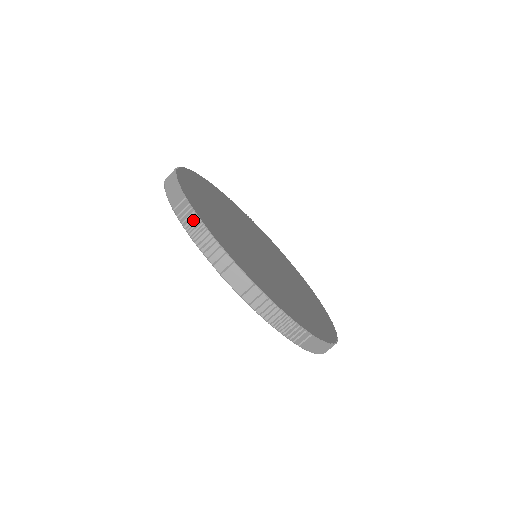
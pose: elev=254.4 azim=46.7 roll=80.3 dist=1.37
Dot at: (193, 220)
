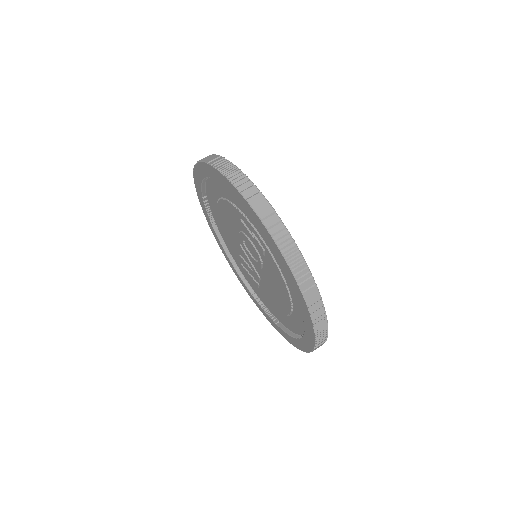
Dot at: (227, 165)
